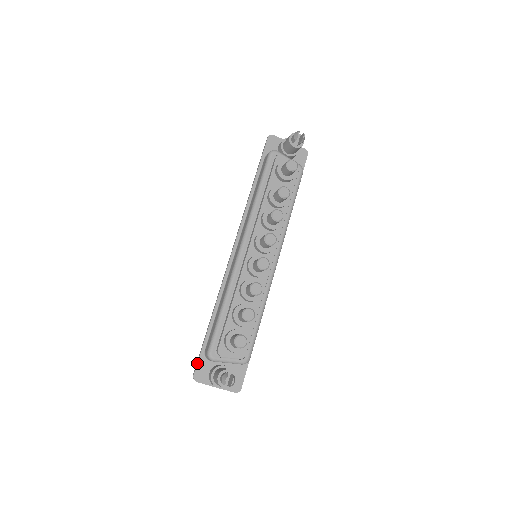
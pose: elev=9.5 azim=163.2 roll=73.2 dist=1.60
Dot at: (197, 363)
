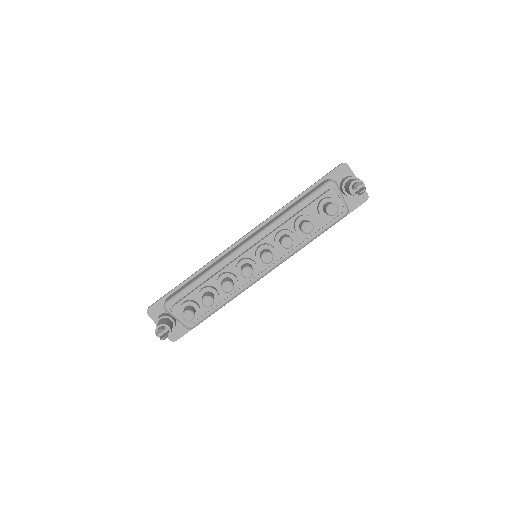
Dot at: (156, 302)
